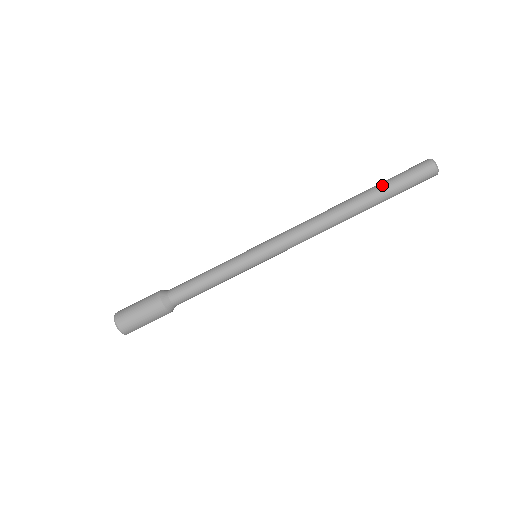
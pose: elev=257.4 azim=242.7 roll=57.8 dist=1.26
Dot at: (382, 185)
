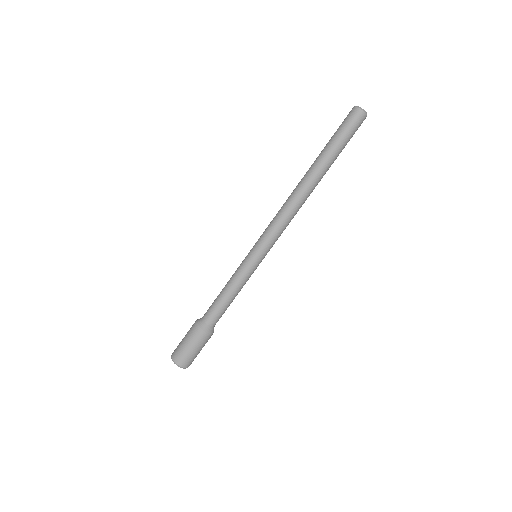
Dot at: (324, 147)
